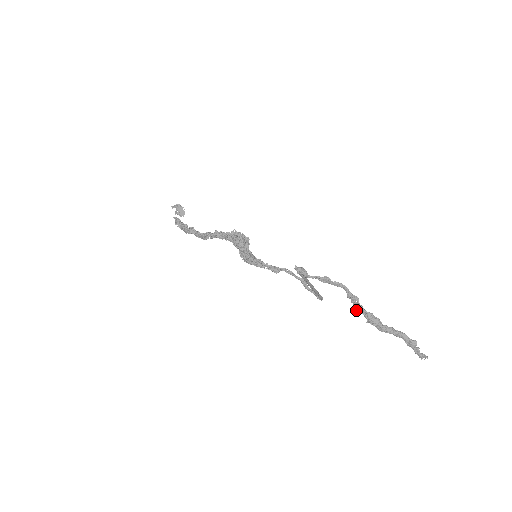
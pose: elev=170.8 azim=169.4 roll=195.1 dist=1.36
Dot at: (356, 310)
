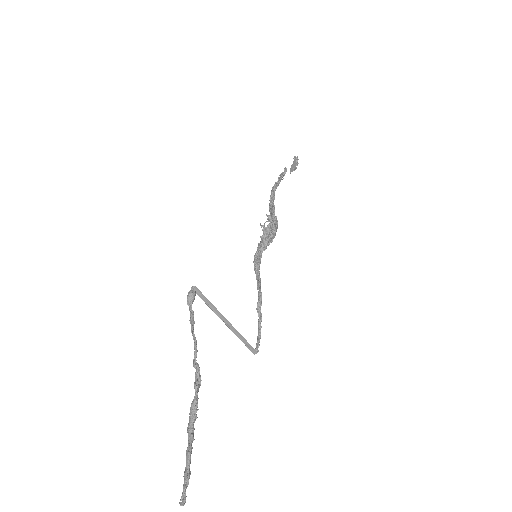
Dot at: (196, 385)
